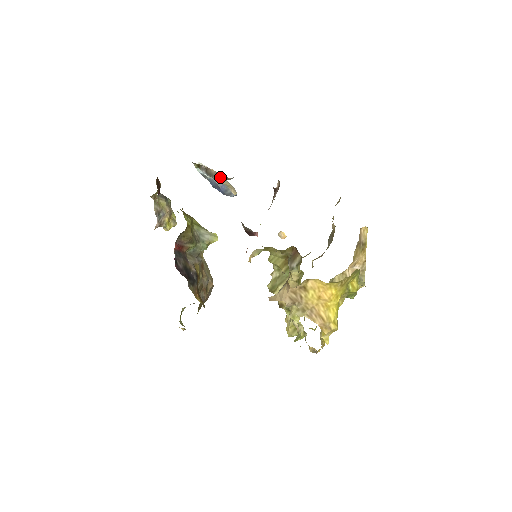
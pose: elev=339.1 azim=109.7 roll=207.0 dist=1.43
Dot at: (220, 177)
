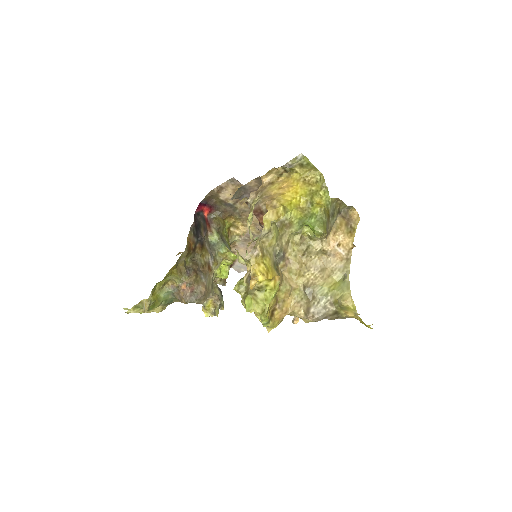
Dot at: occluded
